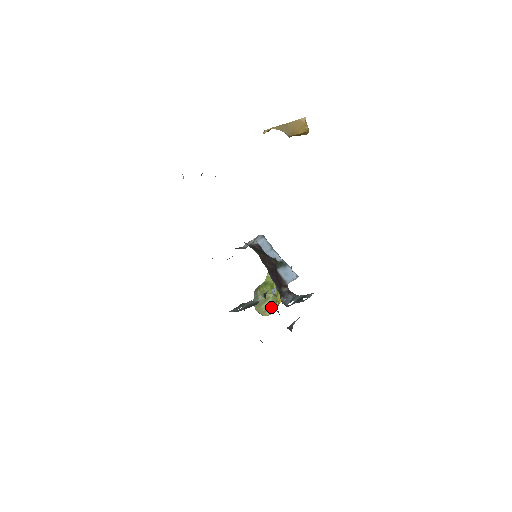
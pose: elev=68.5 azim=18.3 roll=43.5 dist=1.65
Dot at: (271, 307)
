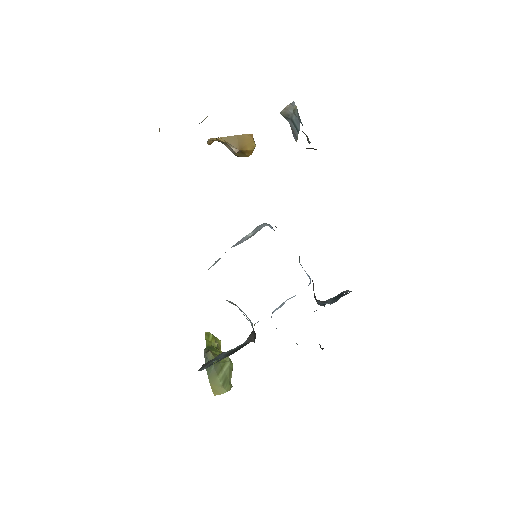
Dot at: (228, 378)
